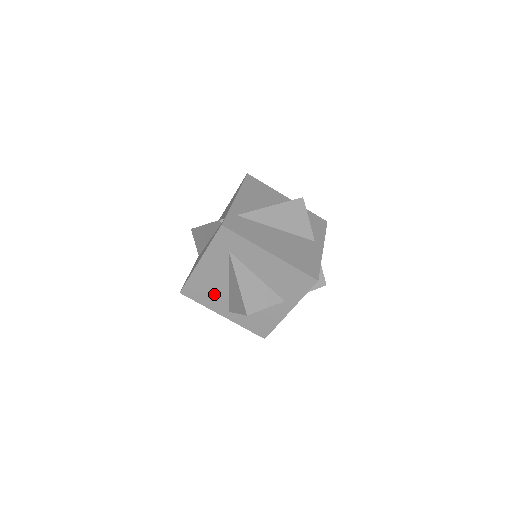
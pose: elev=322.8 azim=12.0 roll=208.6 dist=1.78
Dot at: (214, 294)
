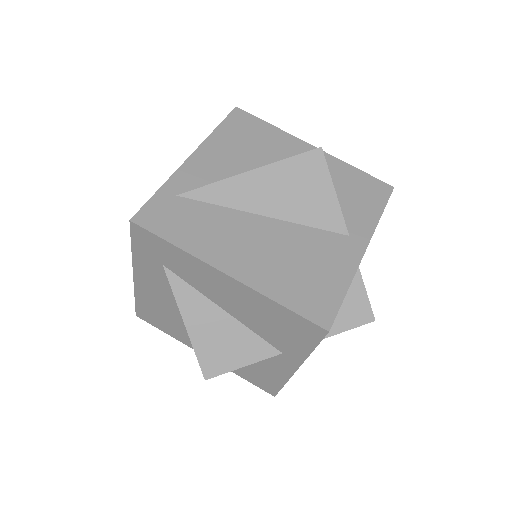
Dot at: (177, 324)
